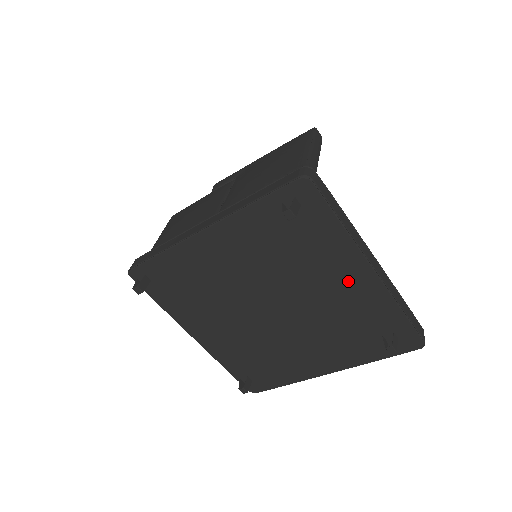
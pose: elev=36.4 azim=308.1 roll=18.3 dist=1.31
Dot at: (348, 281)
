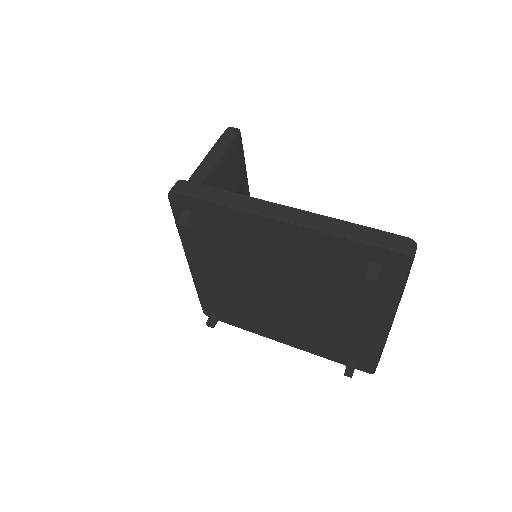
Dot at: (282, 241)
